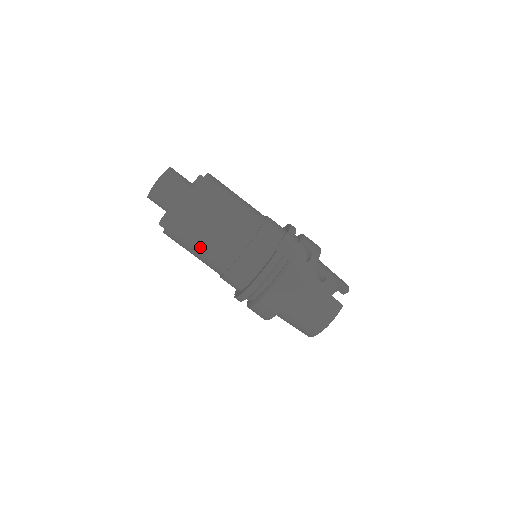
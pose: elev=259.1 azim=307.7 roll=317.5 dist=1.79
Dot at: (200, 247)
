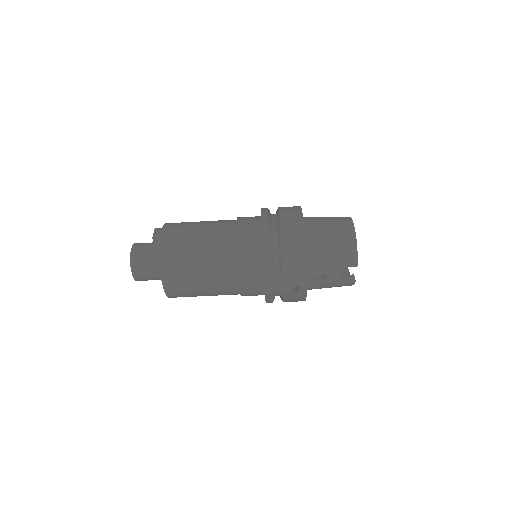
Dot at: occluded
